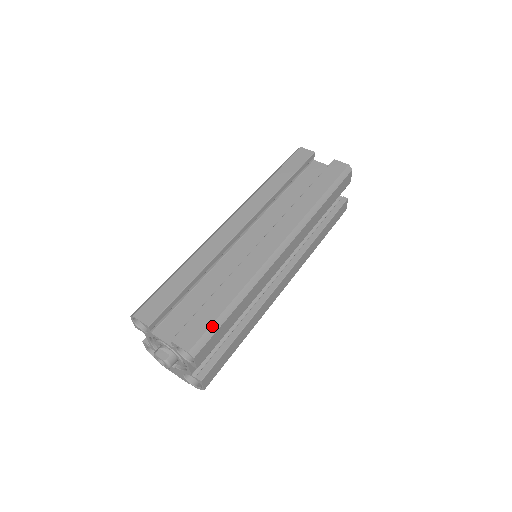
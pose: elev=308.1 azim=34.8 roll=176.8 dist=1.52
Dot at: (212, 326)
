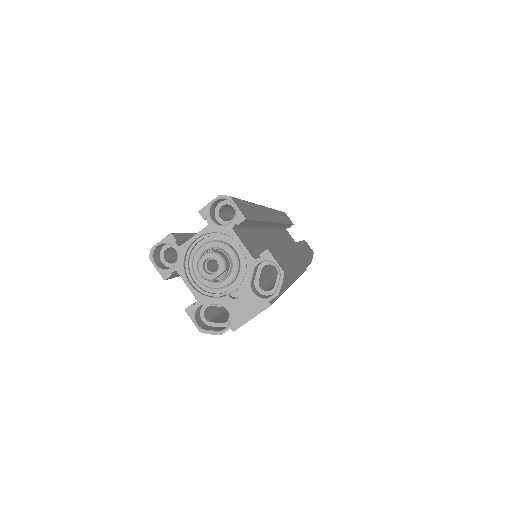
Dot at: occluded
